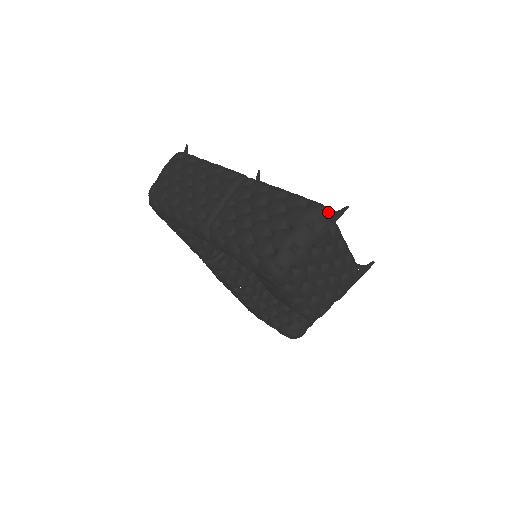
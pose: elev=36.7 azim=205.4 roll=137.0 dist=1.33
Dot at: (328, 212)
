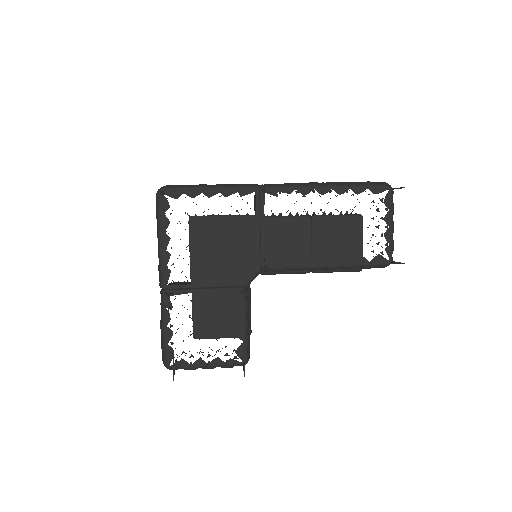
Dot at: (169, 369)
